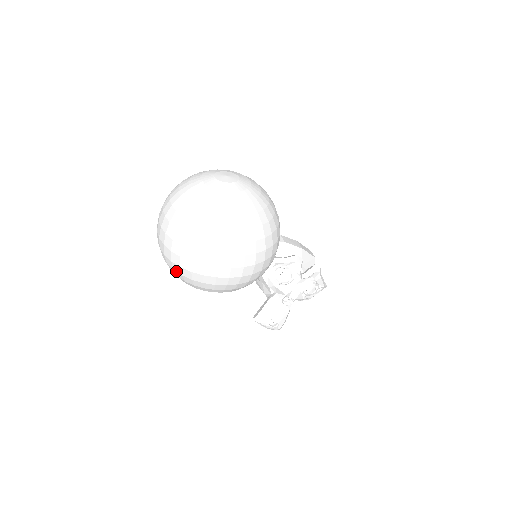
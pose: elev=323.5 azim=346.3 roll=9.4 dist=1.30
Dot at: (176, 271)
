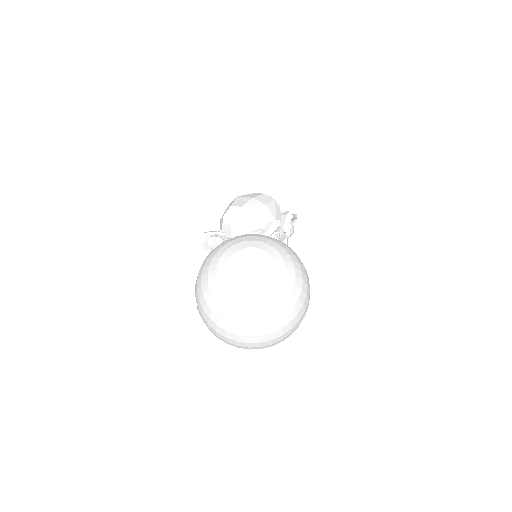
Dot at: occluded
